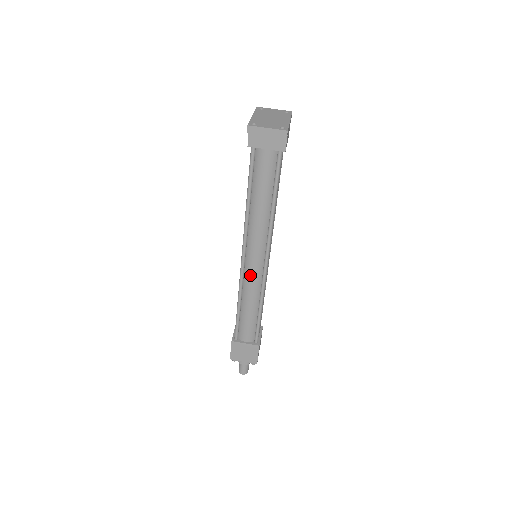
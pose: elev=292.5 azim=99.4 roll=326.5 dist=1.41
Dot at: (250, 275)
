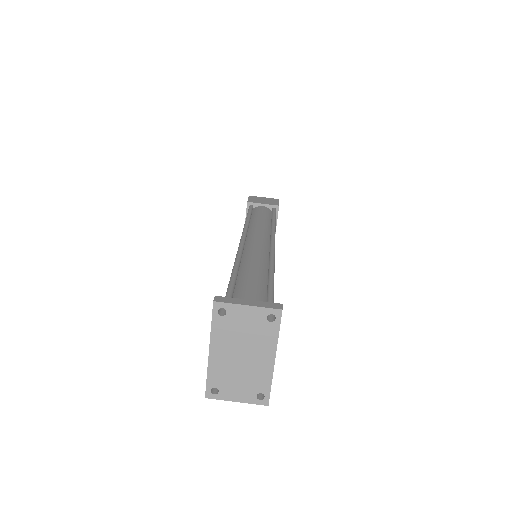
Dot at: occluded
